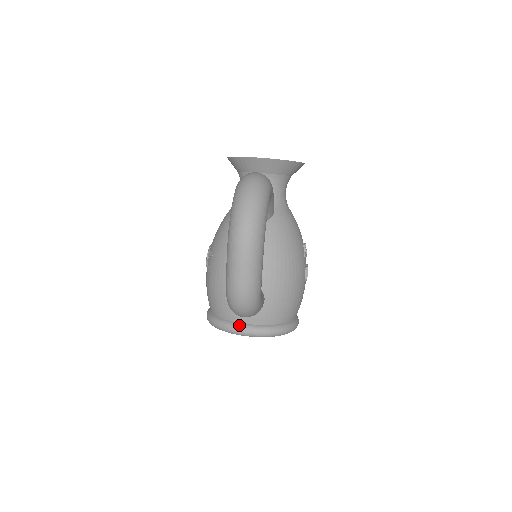
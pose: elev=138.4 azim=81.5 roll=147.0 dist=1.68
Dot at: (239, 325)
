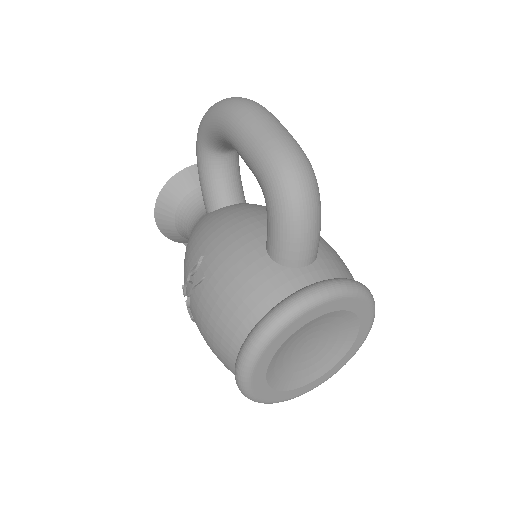
Dot at: (307, 286)
